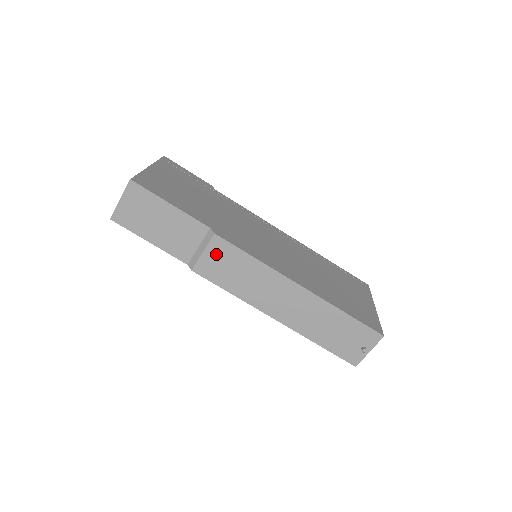
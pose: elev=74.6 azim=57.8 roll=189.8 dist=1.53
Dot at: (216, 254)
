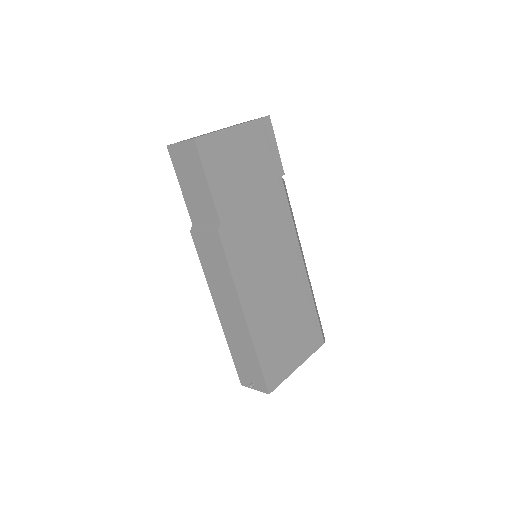
Dot at: (210, 242)
